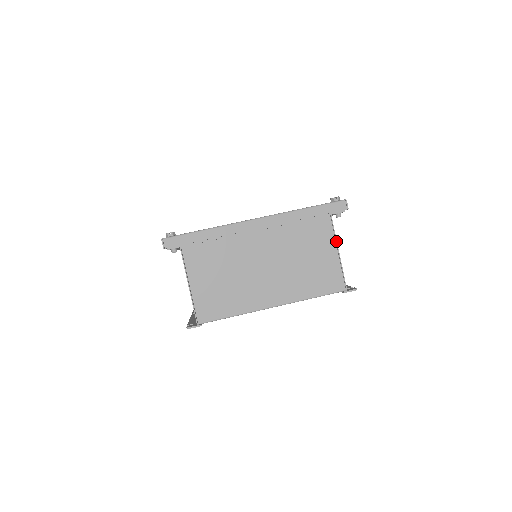
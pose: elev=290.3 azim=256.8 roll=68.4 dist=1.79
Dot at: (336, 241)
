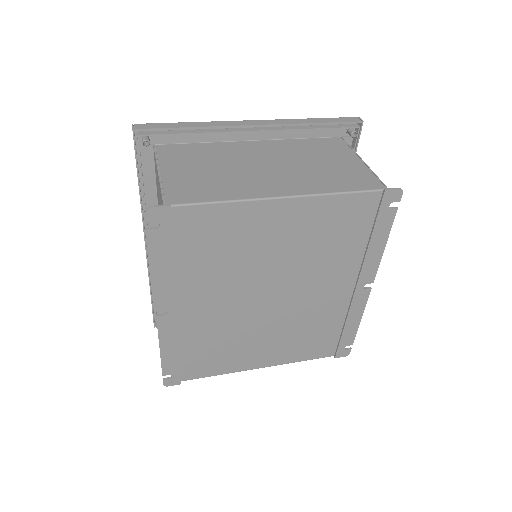
Dot at: (357, 155)
